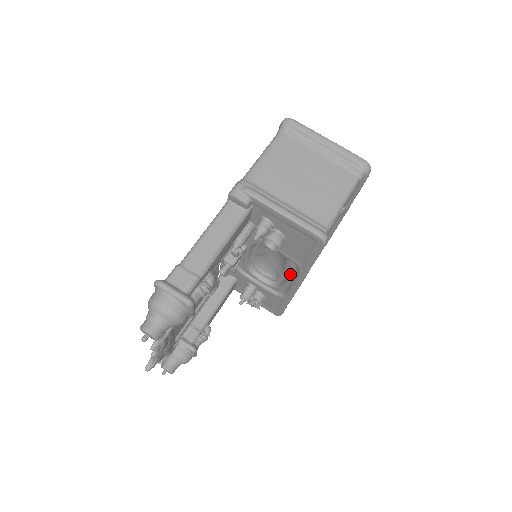
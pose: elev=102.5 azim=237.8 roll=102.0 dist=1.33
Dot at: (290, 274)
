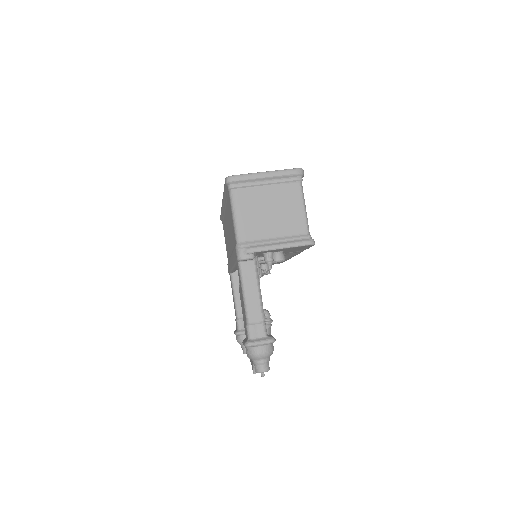
Dot at: (287, 253)
